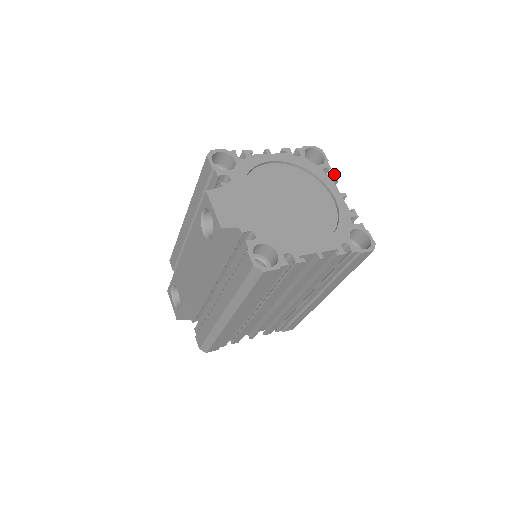
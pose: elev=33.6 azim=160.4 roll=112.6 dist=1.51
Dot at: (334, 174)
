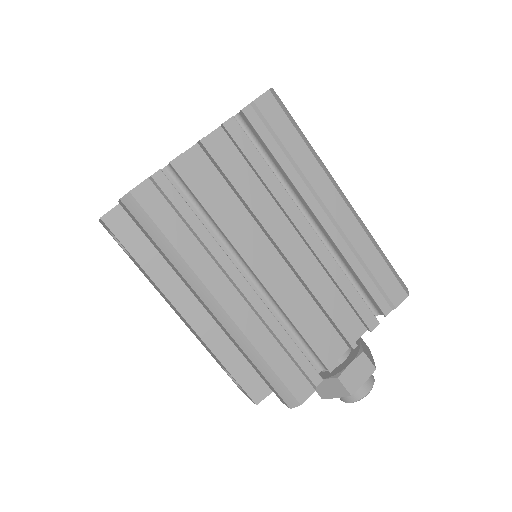
Dot at: occluded
